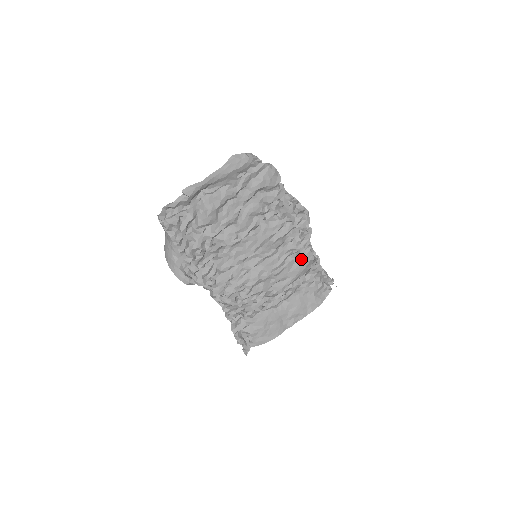
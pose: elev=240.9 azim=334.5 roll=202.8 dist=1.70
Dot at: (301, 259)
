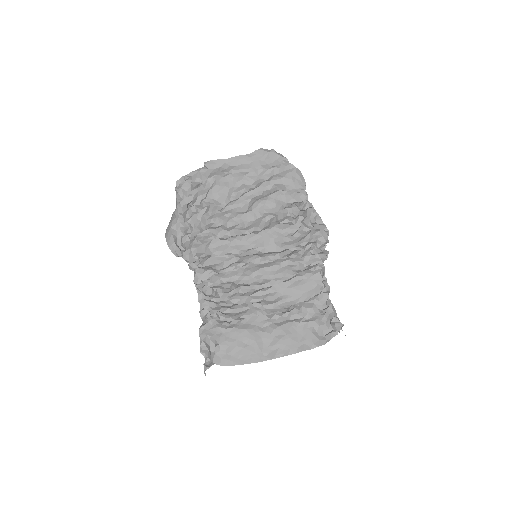
Dot at: (306, 278)
